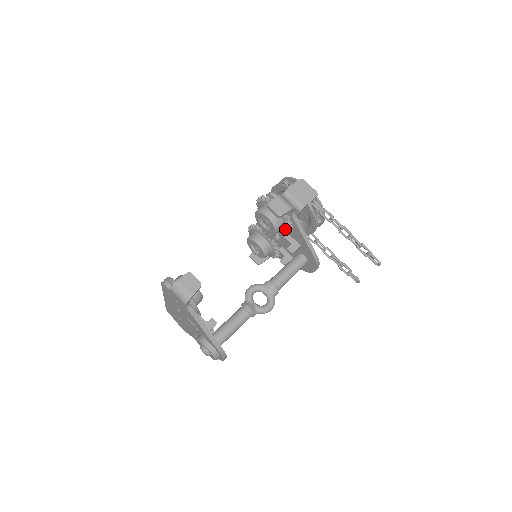
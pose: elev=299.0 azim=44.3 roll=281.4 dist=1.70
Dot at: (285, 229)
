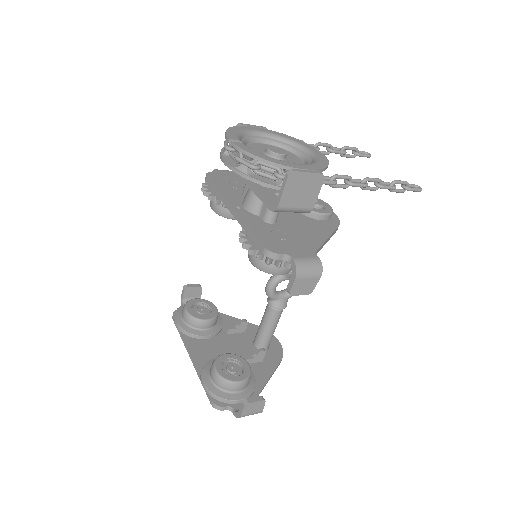
Dot at: occluded
